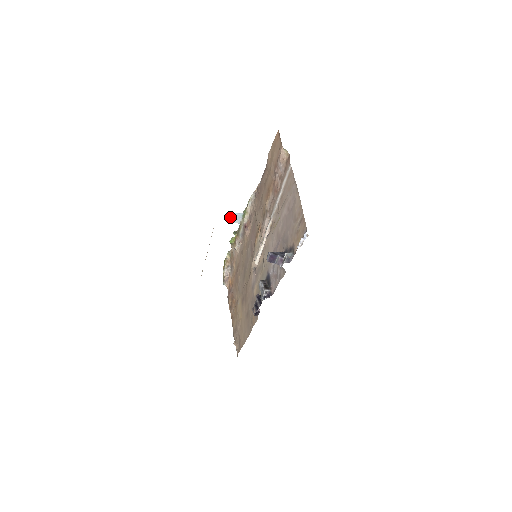
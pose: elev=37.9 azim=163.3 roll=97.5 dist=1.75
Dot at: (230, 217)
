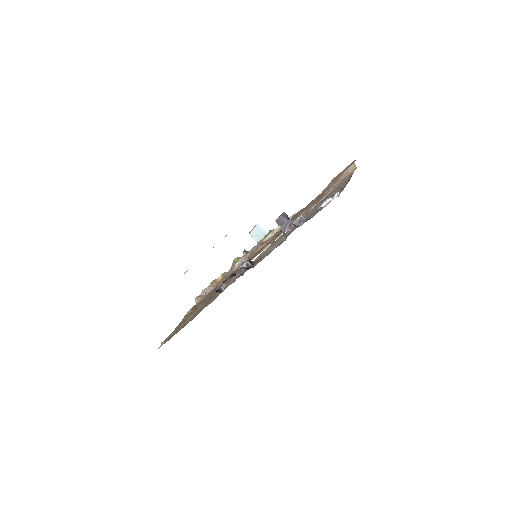
Dot at: (254, 228)
